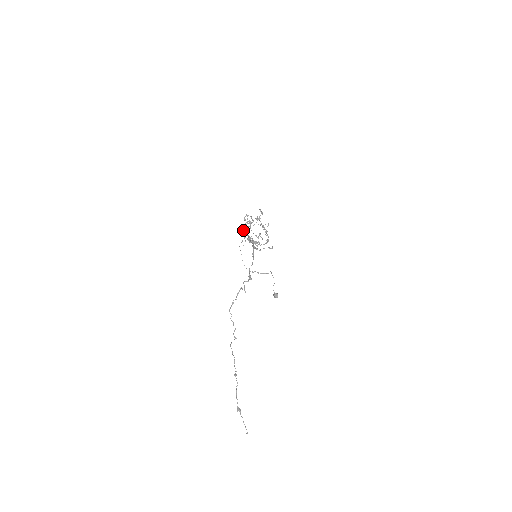
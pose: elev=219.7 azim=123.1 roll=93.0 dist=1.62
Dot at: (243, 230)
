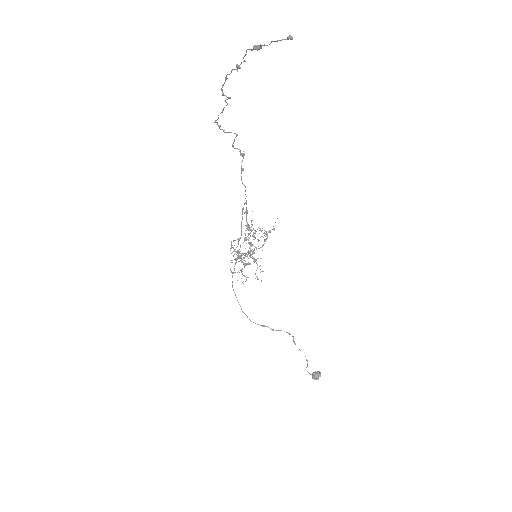
Dot at: (231, 253)
